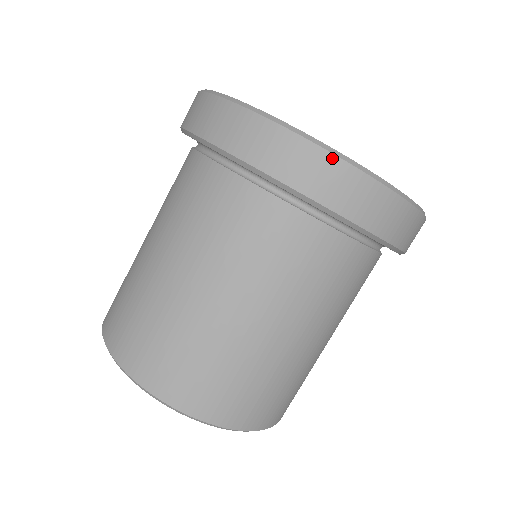
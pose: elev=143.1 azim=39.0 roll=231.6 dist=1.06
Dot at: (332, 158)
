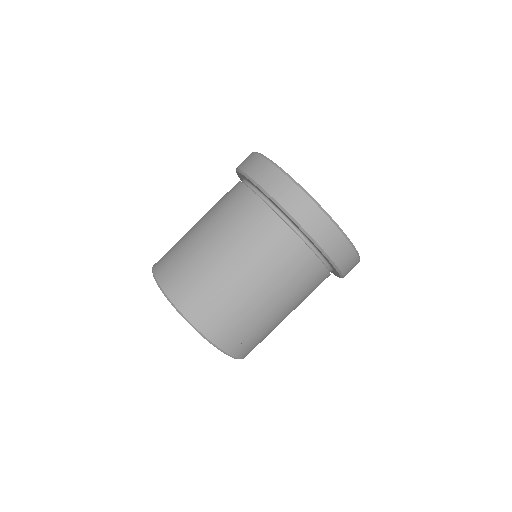
Dot at: (321, 213)
